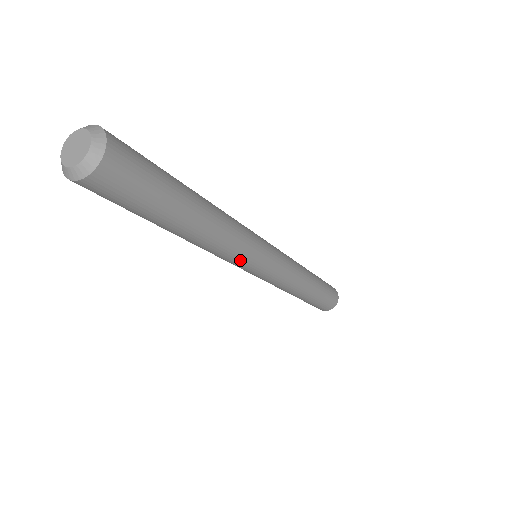
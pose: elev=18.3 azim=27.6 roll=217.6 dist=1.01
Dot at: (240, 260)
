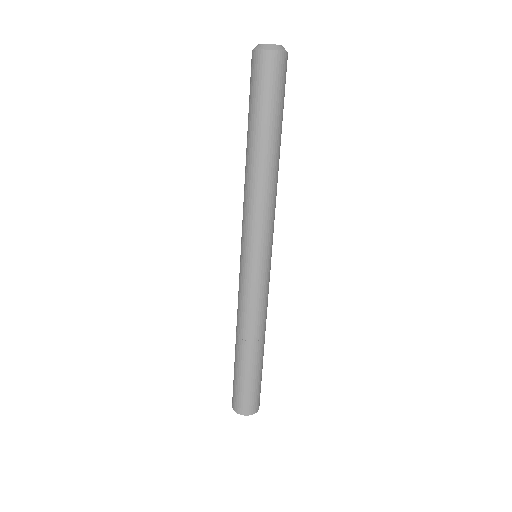
Dot at: (263, 226)
